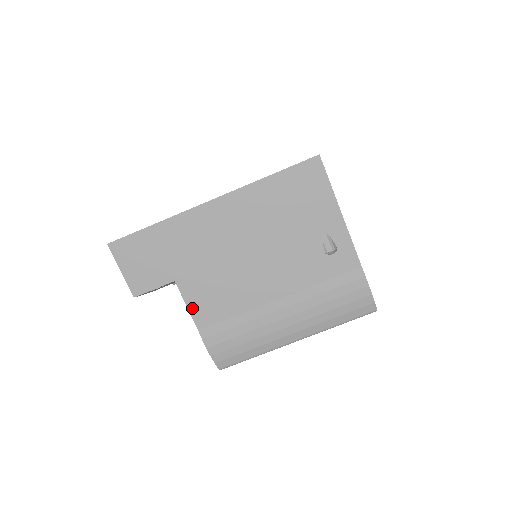
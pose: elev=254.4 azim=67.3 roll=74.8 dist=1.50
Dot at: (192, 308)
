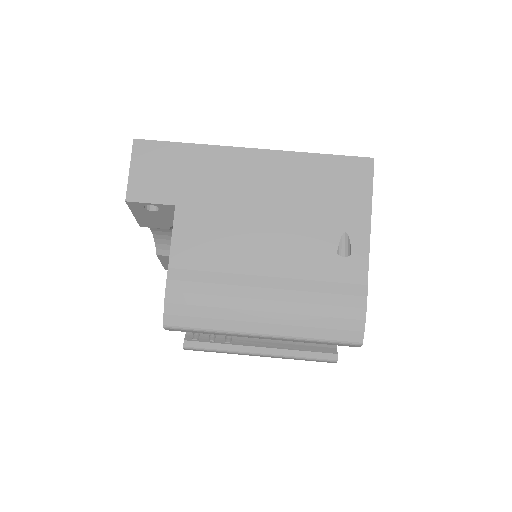
Dot at: (176, 241)
